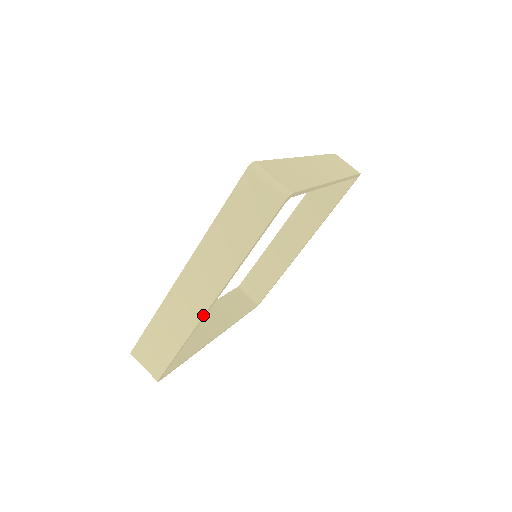
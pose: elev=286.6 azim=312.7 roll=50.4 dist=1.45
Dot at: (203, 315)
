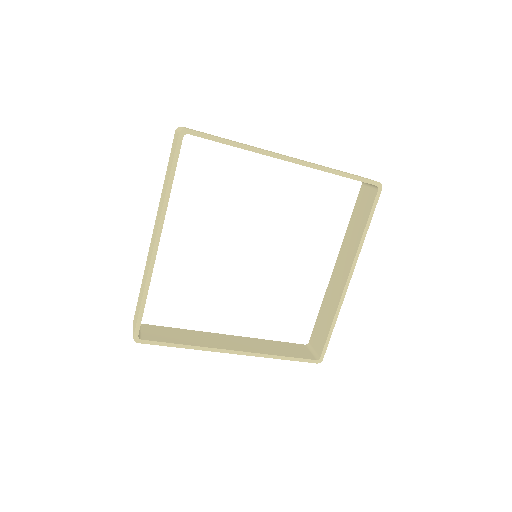
Dot at: (275, 153)
